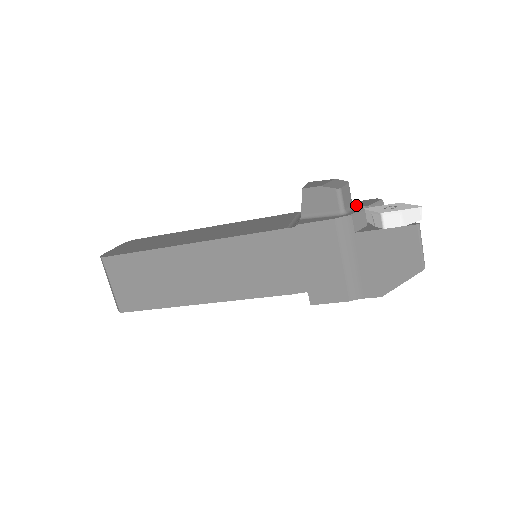
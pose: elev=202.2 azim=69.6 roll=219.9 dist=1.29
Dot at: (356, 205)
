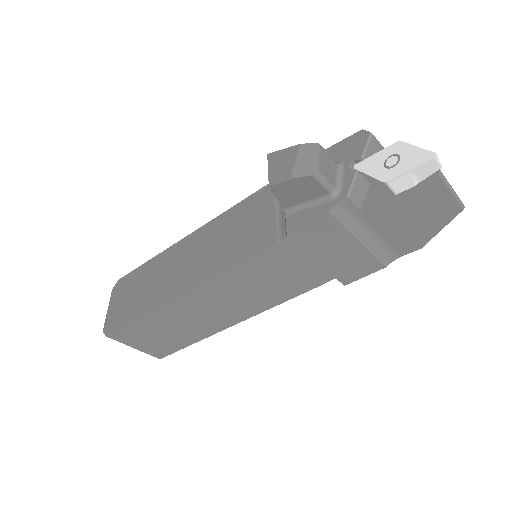
Dot at: (342, 159)
